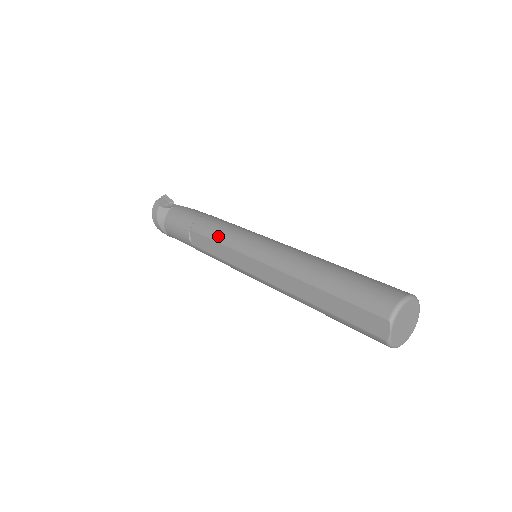
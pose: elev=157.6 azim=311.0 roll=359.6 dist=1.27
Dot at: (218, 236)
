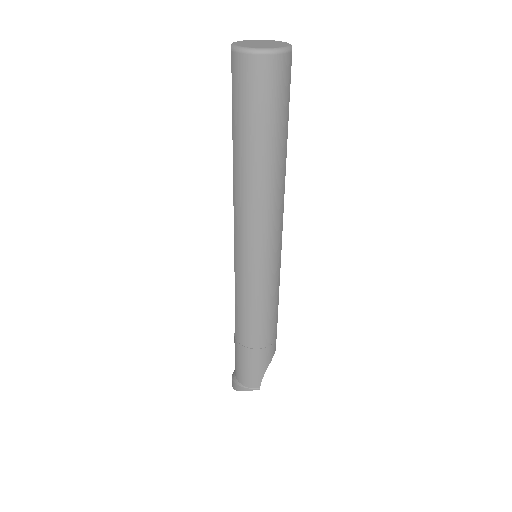
Dot at: occluded
